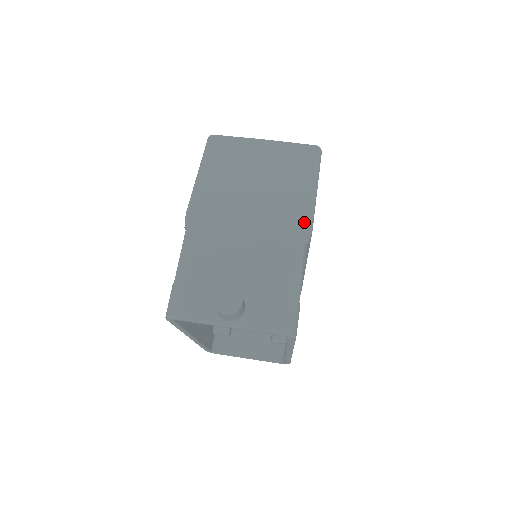
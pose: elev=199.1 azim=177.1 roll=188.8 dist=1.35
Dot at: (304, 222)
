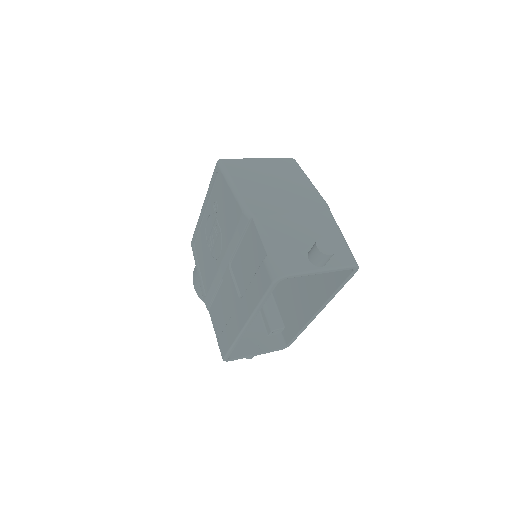
Dot at: (322, 200)
